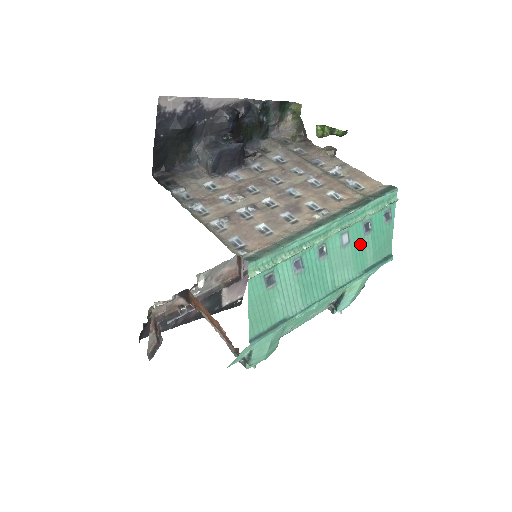
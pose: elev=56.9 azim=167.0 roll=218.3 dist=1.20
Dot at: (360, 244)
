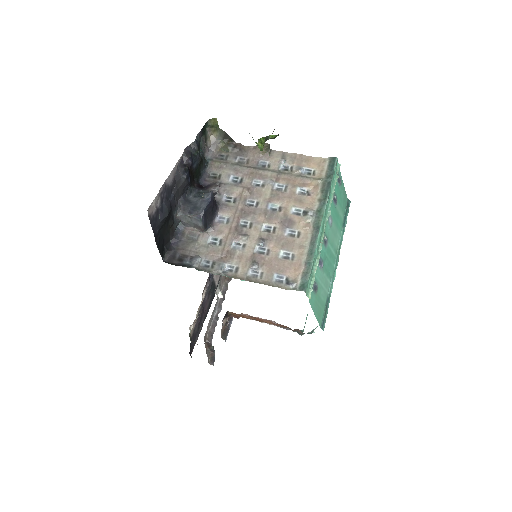
Dot at: (336, 214)
